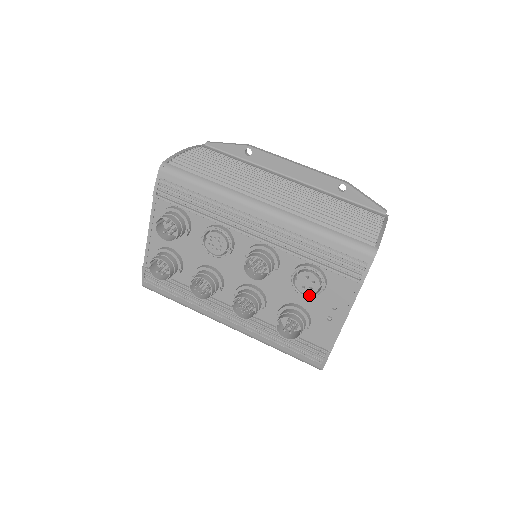
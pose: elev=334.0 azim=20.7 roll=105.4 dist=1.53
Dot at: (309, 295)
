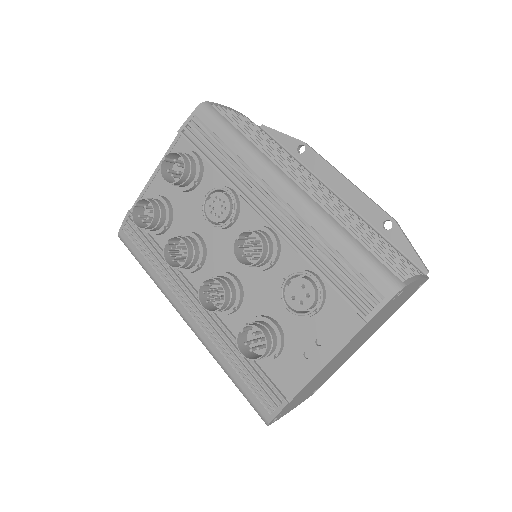
Dot at: (295, 311)
